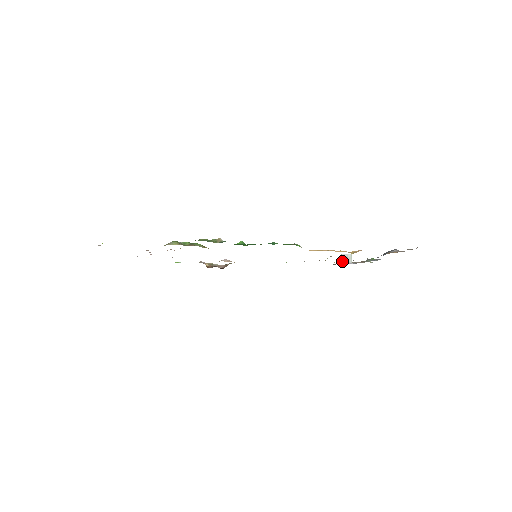
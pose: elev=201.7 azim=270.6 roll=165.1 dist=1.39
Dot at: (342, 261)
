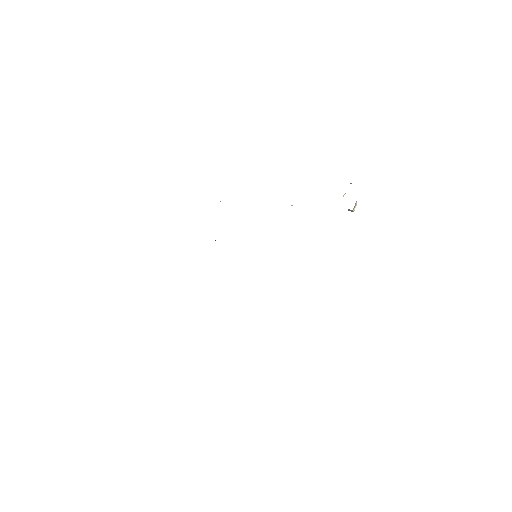
Dot at: occluded
